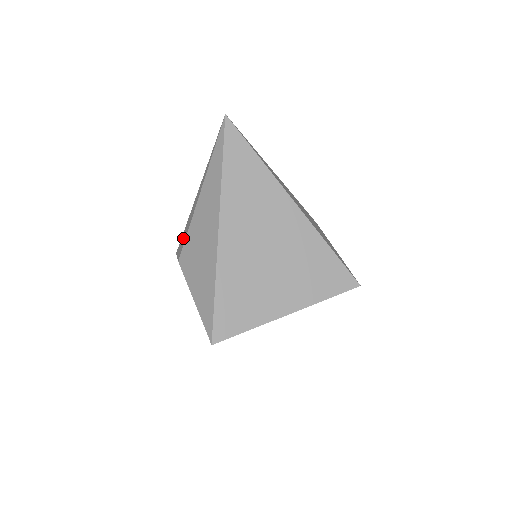
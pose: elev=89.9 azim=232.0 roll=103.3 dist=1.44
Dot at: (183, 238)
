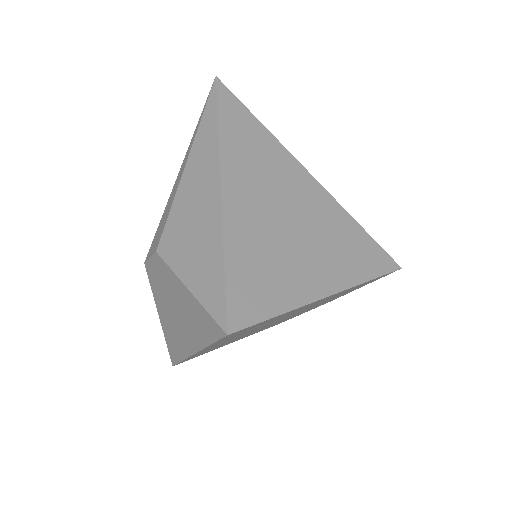
Dot at: (159, 229)
